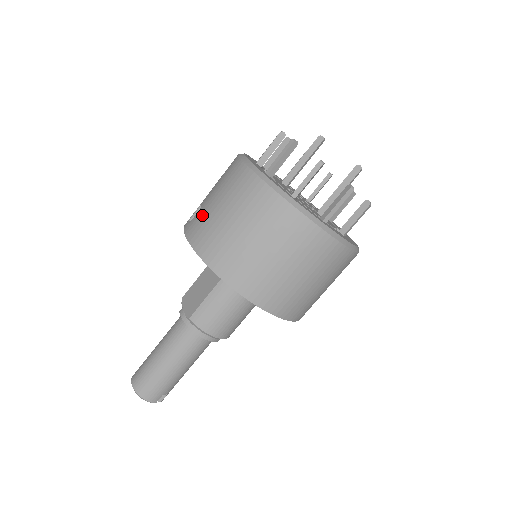
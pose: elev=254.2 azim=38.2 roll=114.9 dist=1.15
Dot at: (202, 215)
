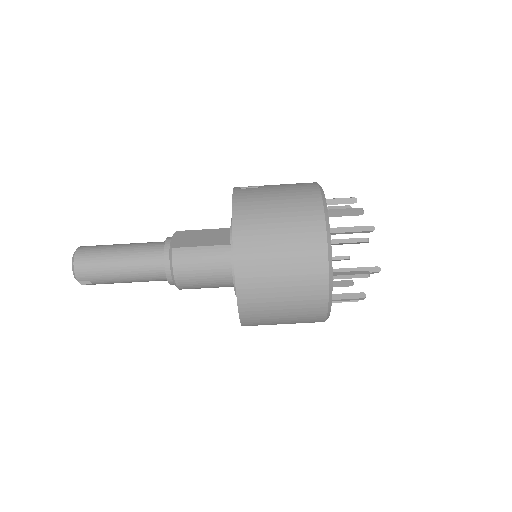
Dot at: (258, 192)
